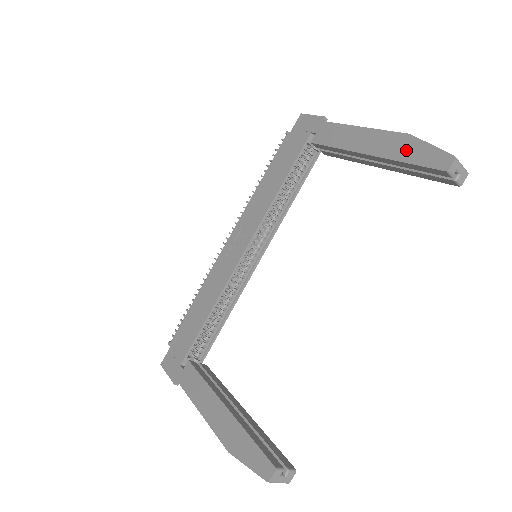
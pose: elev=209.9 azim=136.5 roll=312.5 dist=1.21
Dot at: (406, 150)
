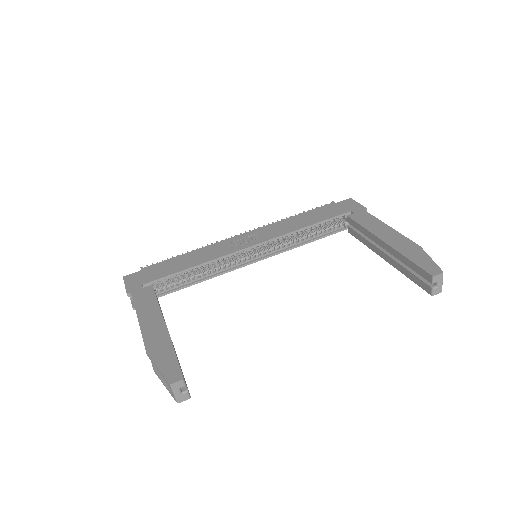
Dot at: (413, 253)
